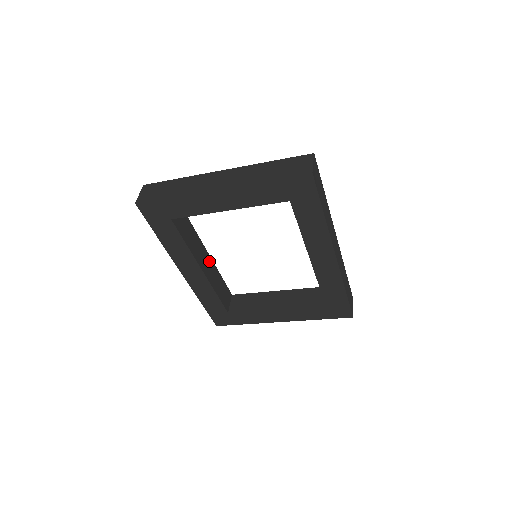
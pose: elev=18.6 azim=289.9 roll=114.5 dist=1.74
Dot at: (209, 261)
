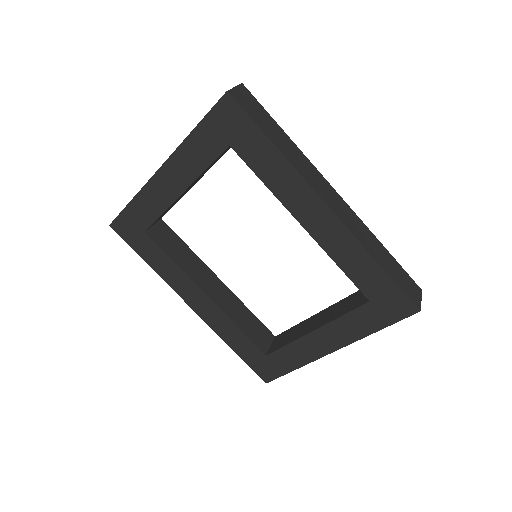
Dot at: (222, 288)
